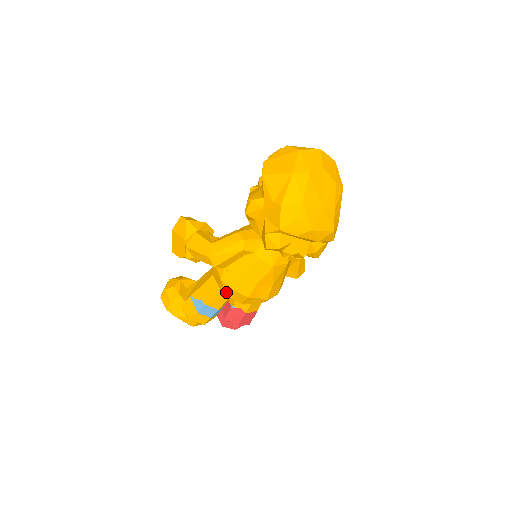
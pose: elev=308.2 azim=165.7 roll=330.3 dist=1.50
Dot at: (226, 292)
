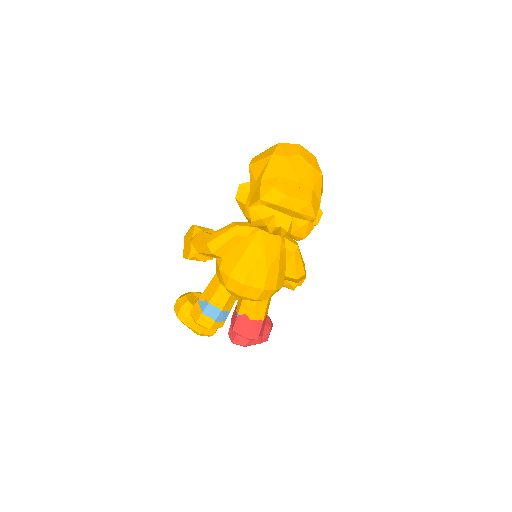
Dot at: (225, 283)
